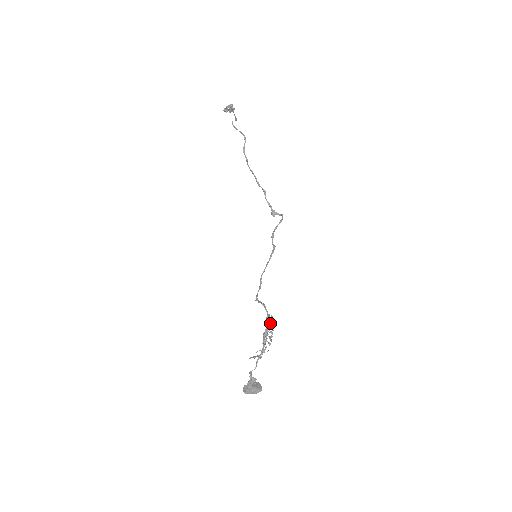
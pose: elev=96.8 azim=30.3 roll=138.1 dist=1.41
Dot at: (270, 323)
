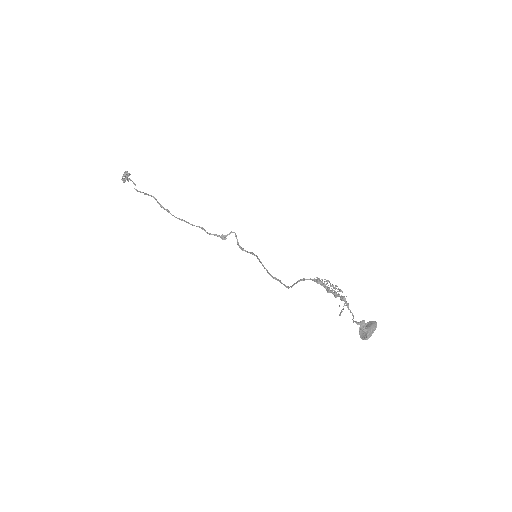
Dot at: occluded
